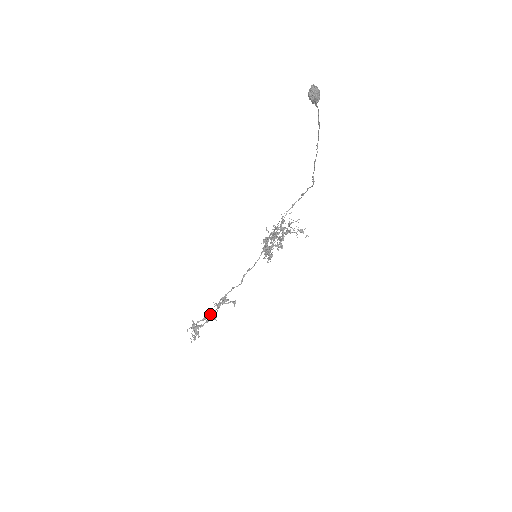
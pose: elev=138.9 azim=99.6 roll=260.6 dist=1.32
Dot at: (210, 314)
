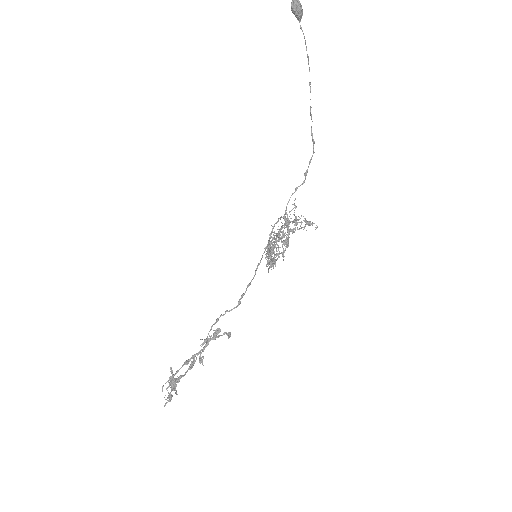
Dot at: occluded
